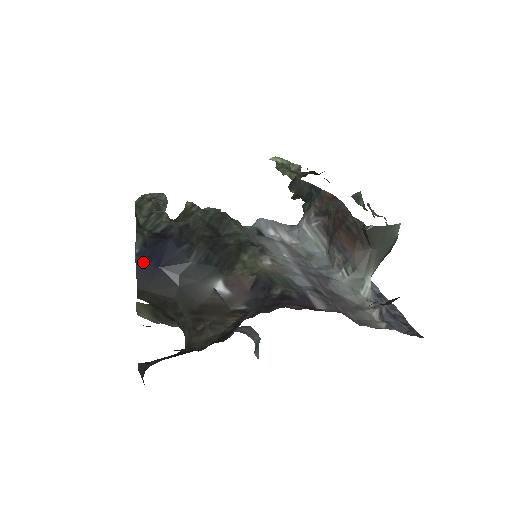
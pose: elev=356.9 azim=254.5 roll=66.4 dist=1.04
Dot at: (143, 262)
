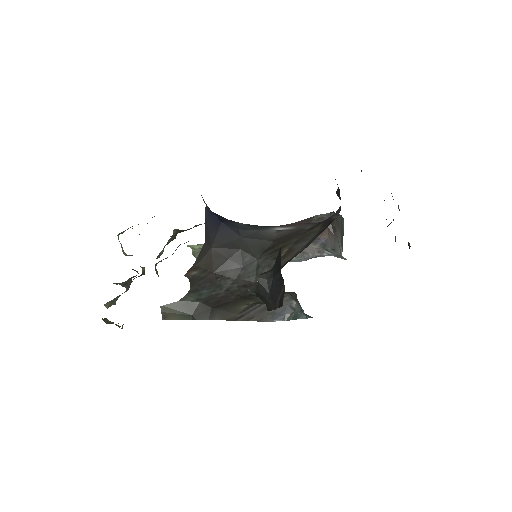
Dot at: (210, 214)
